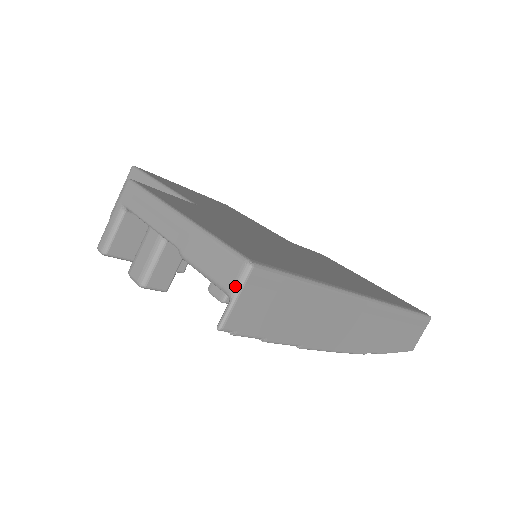
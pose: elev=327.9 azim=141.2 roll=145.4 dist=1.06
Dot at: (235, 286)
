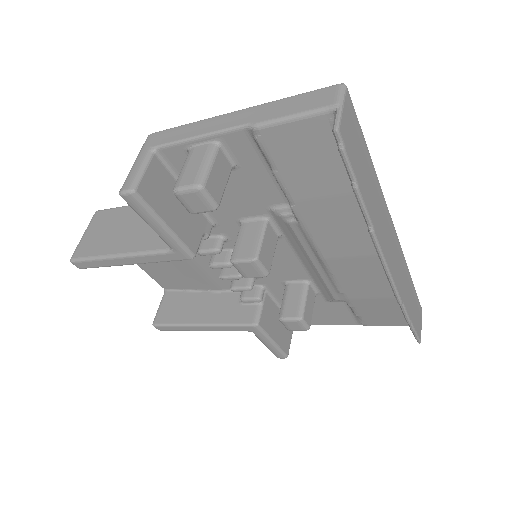
Dot at: (338, 98)
